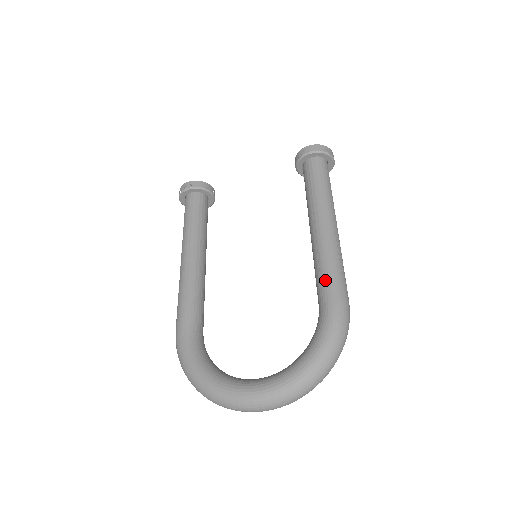
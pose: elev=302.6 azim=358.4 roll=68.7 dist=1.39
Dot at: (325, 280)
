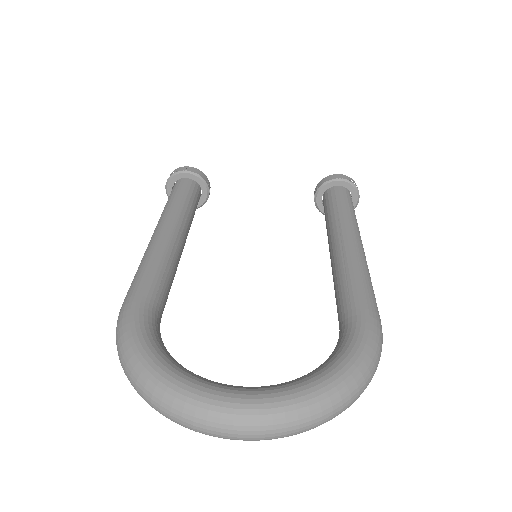
Dot at: (356, 291)
